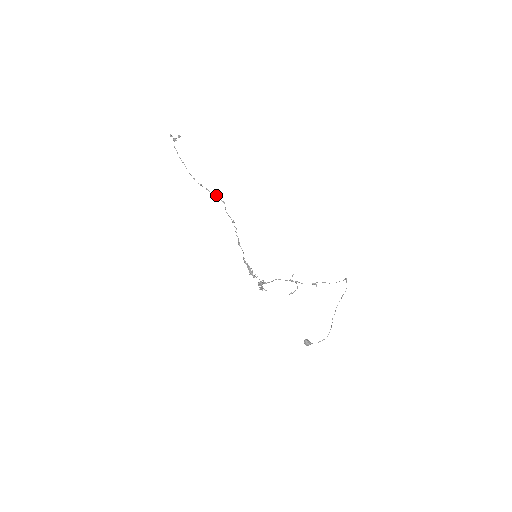
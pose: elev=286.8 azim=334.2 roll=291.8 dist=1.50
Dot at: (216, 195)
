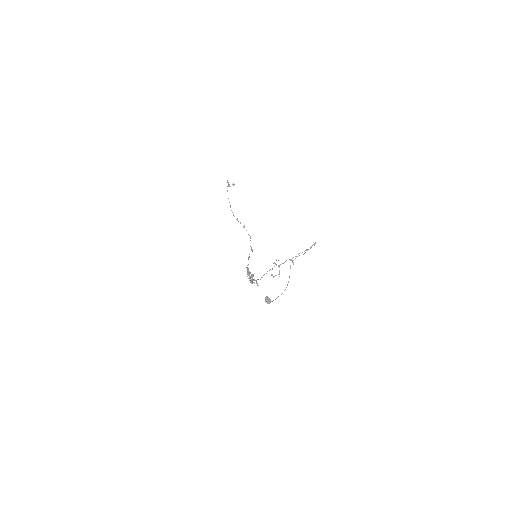
Dot at: occluded
